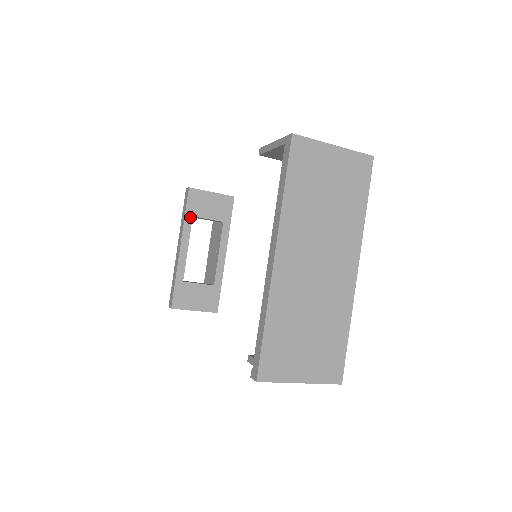
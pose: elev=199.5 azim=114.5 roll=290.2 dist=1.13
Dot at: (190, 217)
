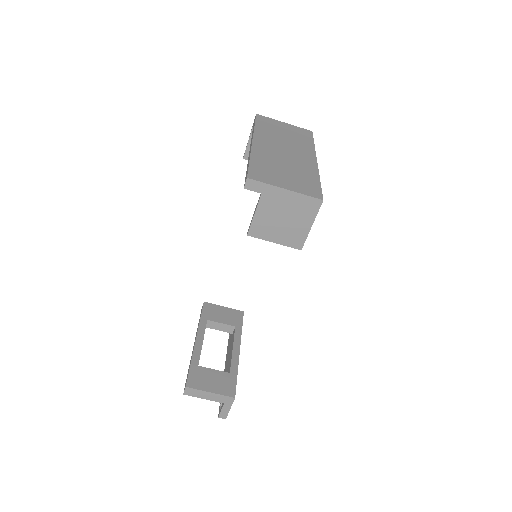
Dot at: (205, 320)
